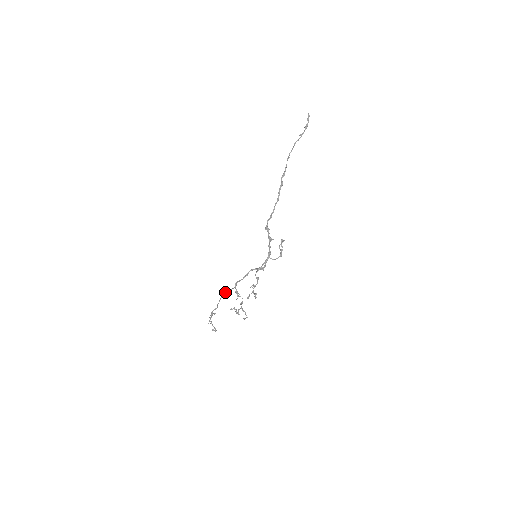
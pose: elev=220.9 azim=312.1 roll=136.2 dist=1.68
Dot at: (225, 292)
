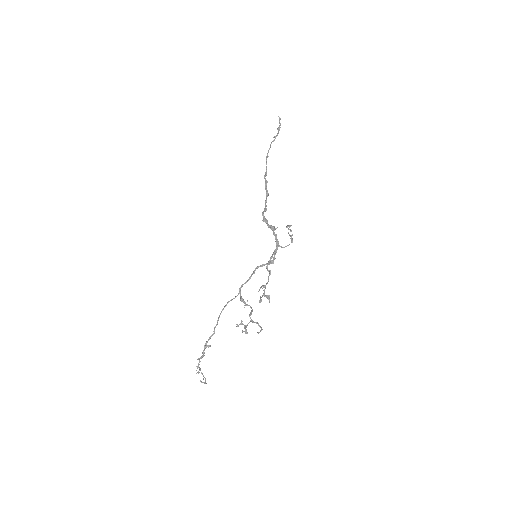
Dot at: (225, 306)
